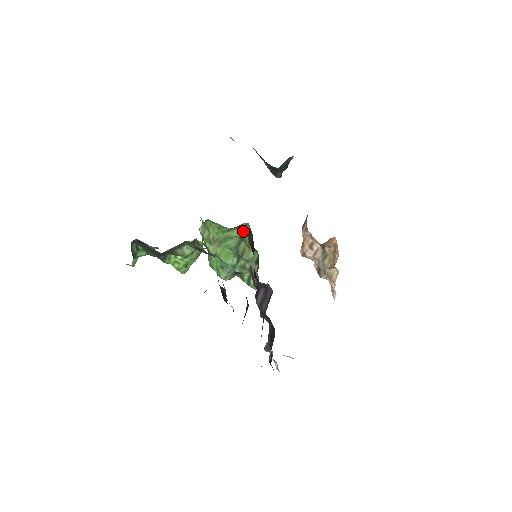
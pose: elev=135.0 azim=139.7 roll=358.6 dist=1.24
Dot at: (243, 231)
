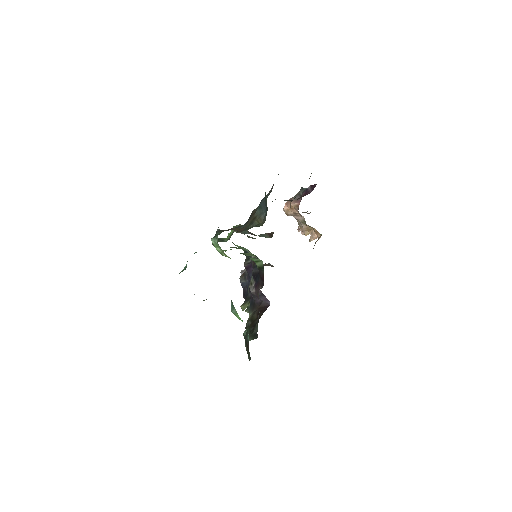
Dot at: (255, 261)
